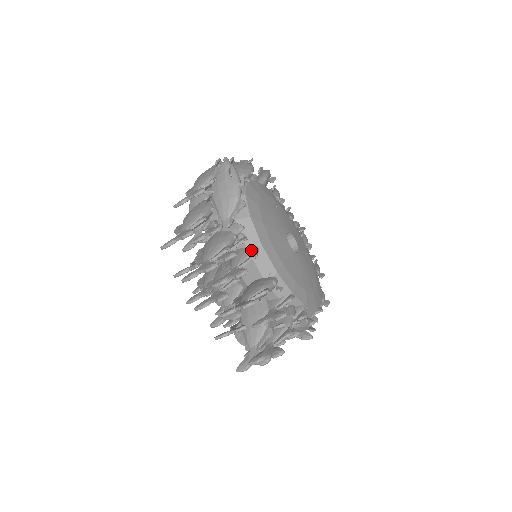
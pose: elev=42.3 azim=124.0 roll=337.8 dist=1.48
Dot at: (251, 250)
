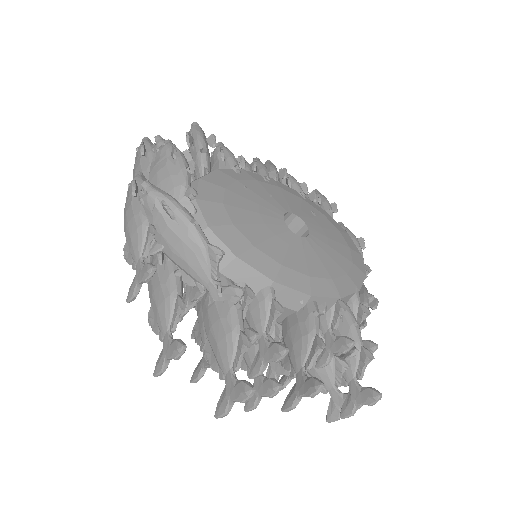
Dot at: (266, 300)
